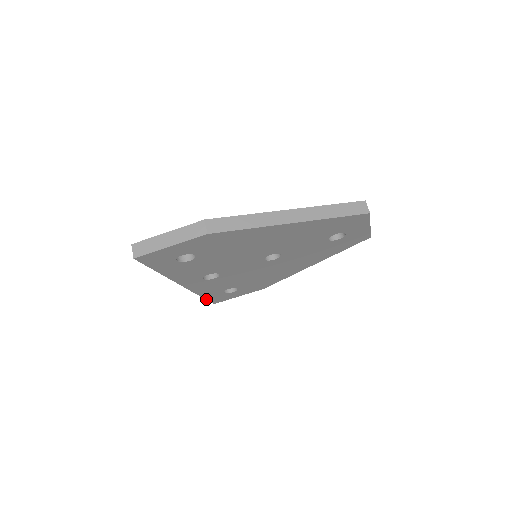
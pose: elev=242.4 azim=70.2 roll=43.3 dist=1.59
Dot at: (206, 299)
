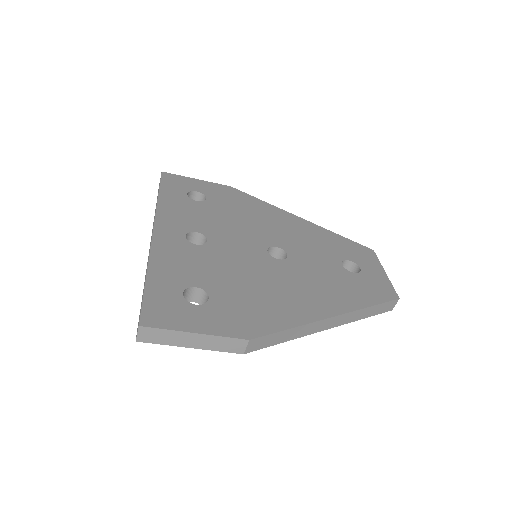
Dot at: occluded
